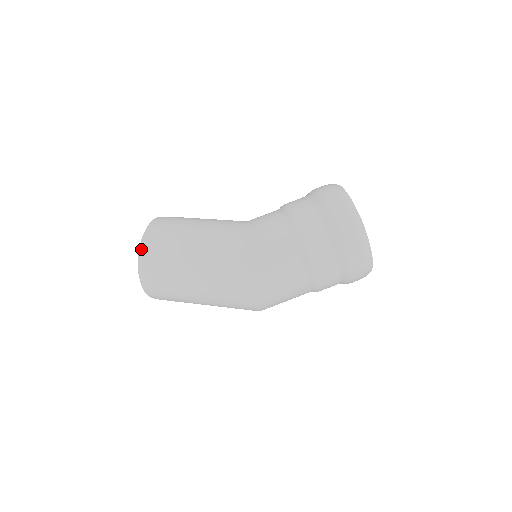
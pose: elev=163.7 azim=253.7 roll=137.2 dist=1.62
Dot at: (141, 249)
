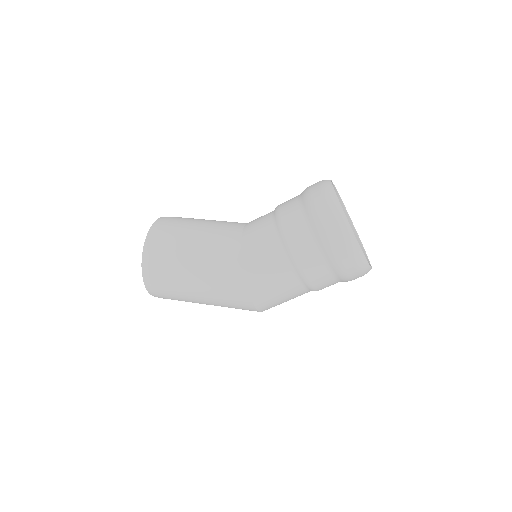
Dot at: (144, 275)
